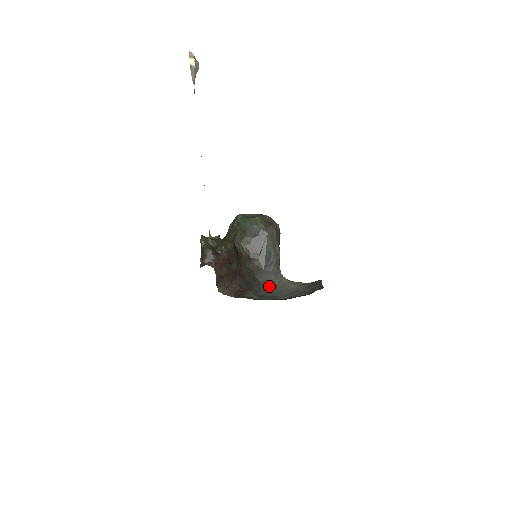
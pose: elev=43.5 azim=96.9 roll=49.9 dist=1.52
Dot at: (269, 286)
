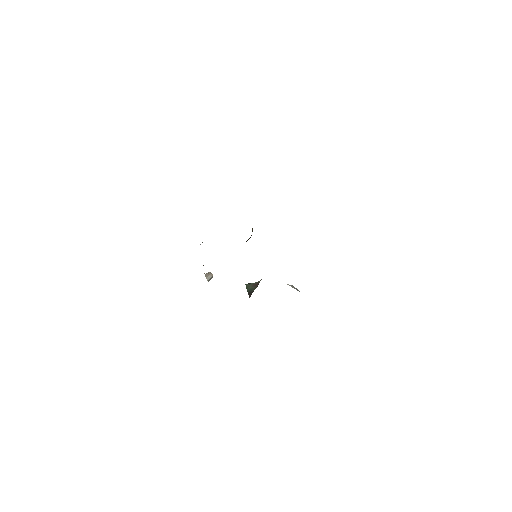
Dot at: occluded
